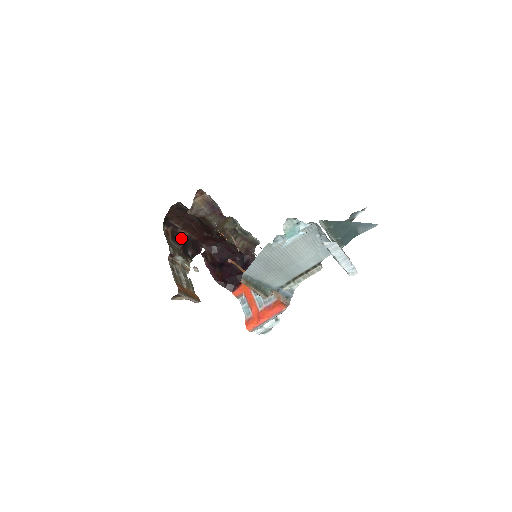
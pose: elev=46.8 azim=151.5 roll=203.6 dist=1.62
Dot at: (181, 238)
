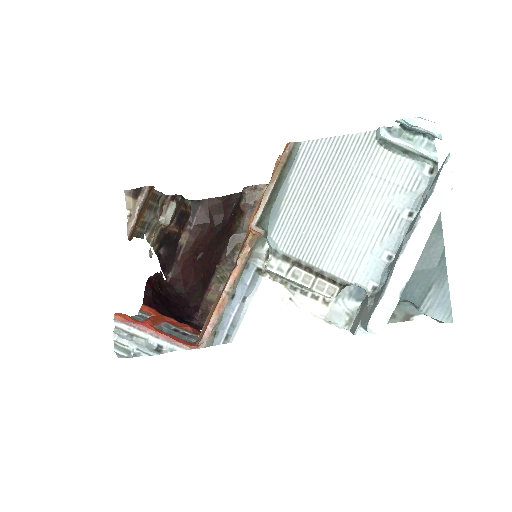
Dot at: (180, 231)
